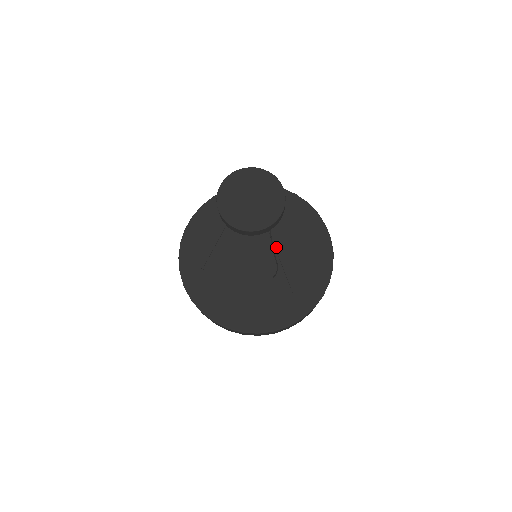
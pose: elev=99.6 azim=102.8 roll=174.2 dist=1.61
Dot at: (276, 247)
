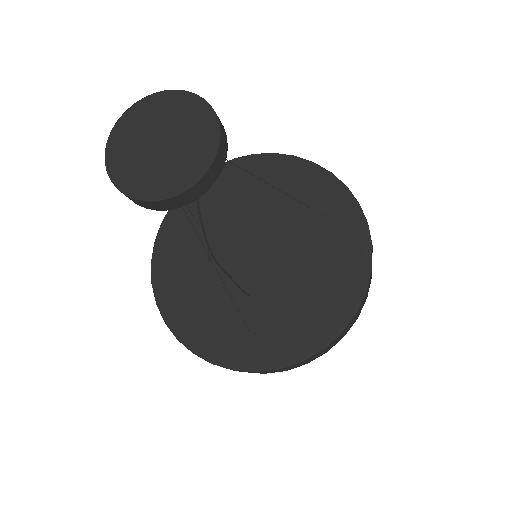
Dot at: (284, 265)
